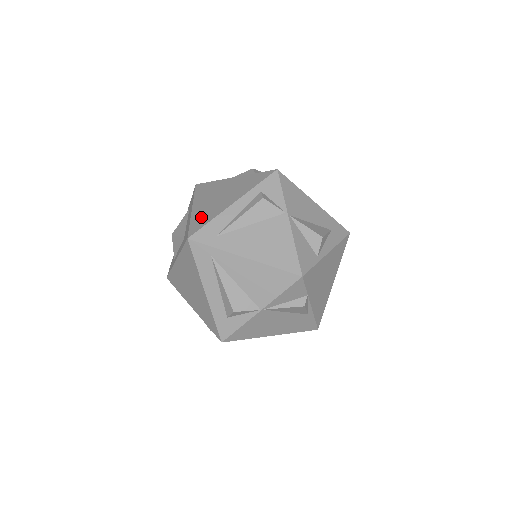
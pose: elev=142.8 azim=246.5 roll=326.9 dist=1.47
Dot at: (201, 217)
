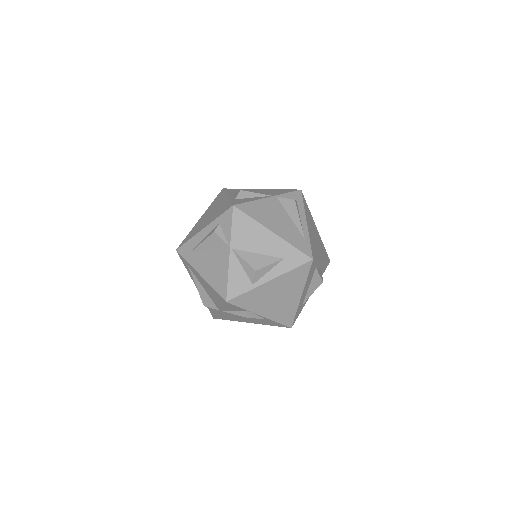
Dot at: (192, 232)
